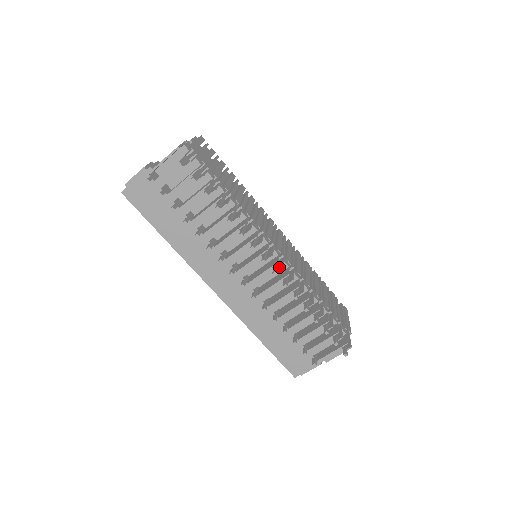
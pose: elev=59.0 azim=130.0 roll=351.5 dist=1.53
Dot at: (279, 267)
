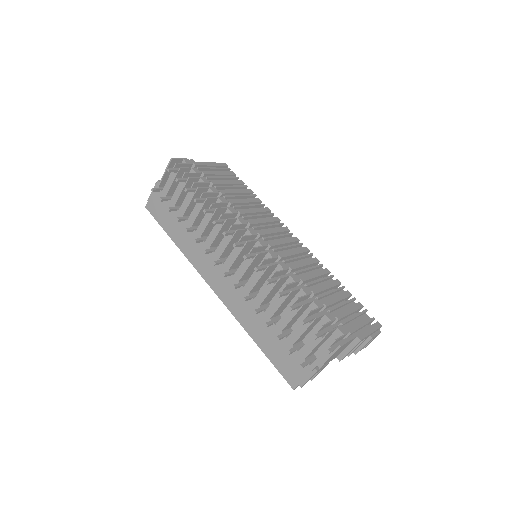
Dot at: (258, 255)
